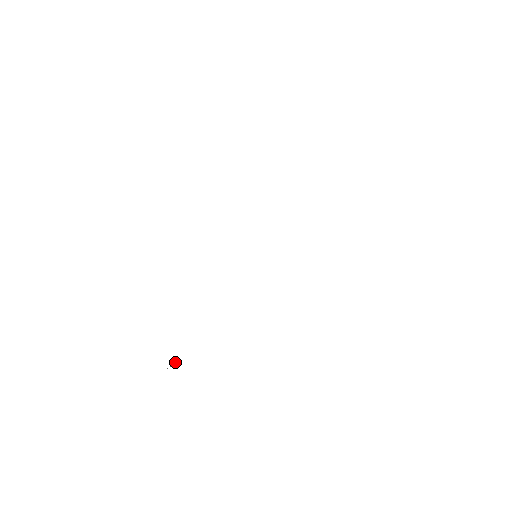
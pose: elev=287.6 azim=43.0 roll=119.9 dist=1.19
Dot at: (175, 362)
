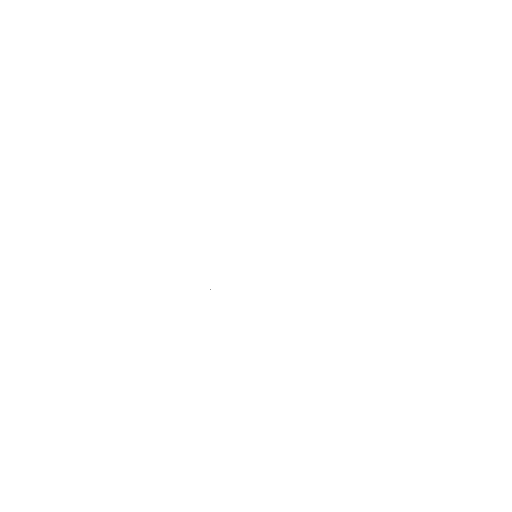
Dot at: occluded
